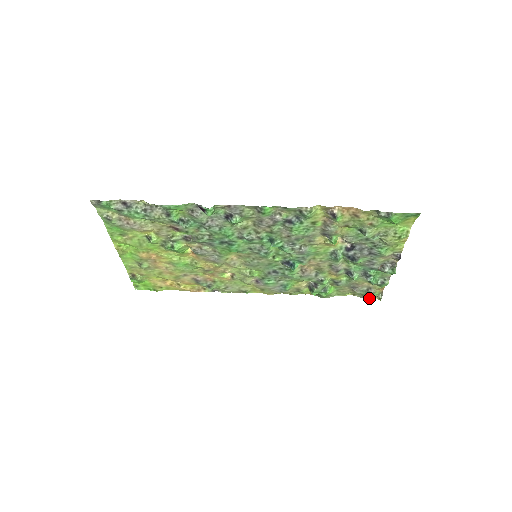
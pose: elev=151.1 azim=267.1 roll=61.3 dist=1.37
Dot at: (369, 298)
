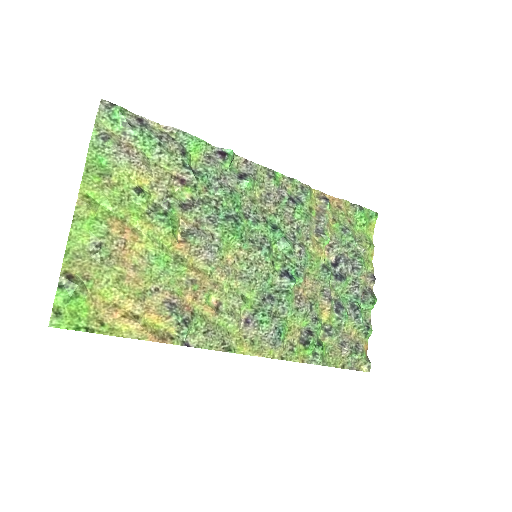
Dot at: (358, 370)
